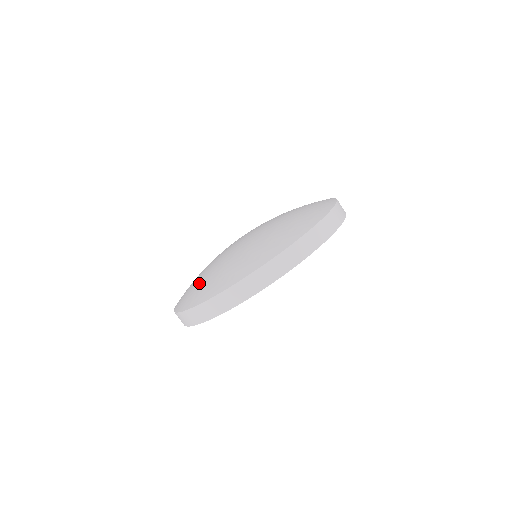
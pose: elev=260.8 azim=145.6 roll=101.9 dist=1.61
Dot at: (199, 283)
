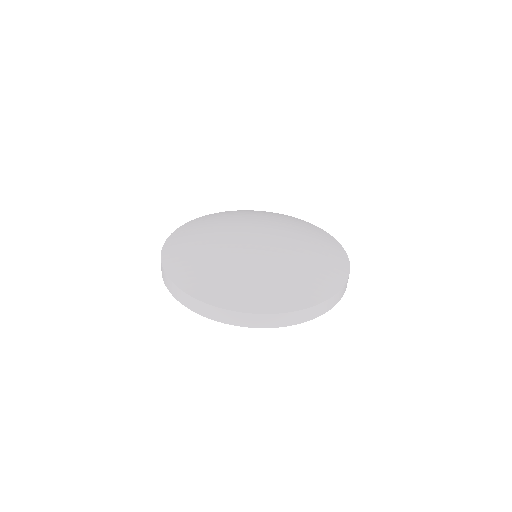
Dot at: (206, 268)
